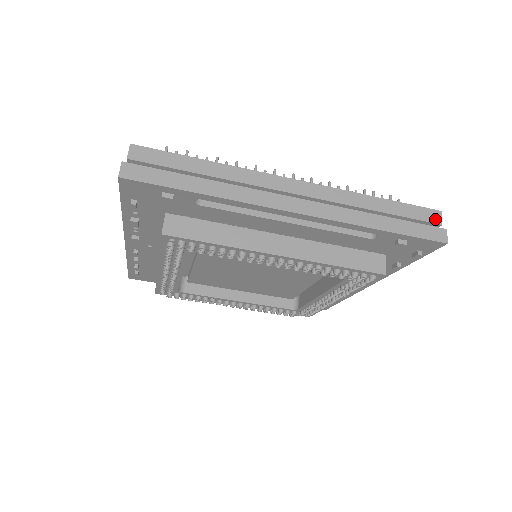
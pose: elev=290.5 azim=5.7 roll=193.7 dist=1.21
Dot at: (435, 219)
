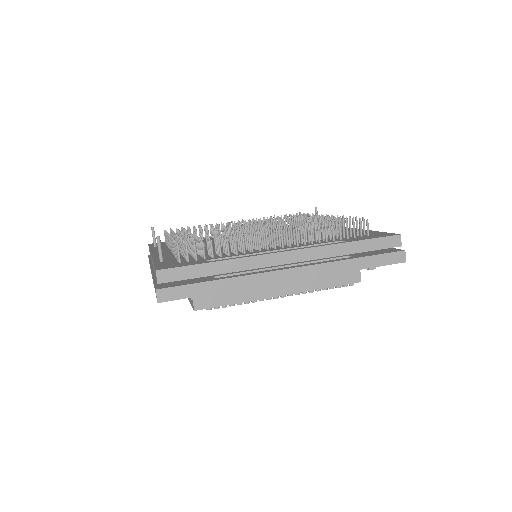
Dot at: (396, 243)
